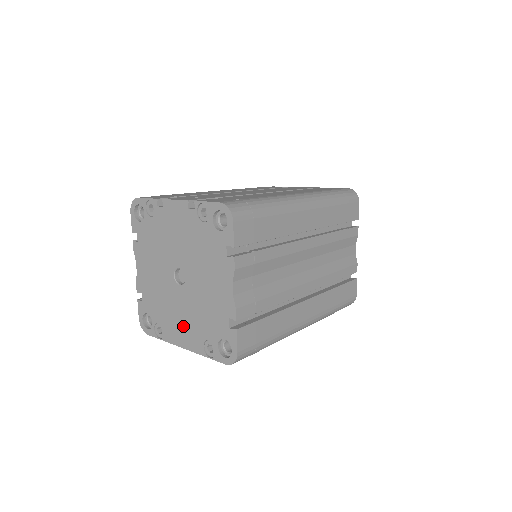
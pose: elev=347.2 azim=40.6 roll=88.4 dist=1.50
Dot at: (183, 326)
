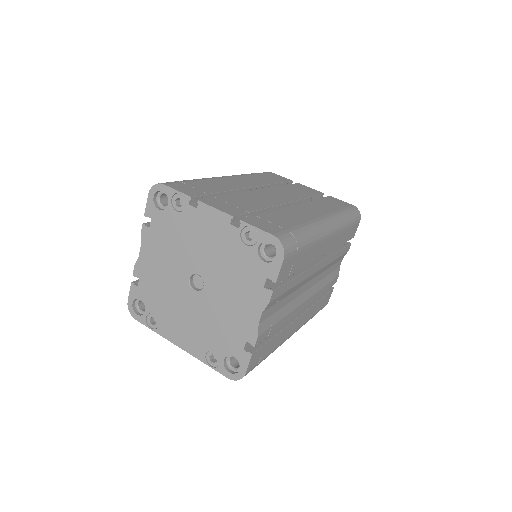
Dot at: (186, 328)
